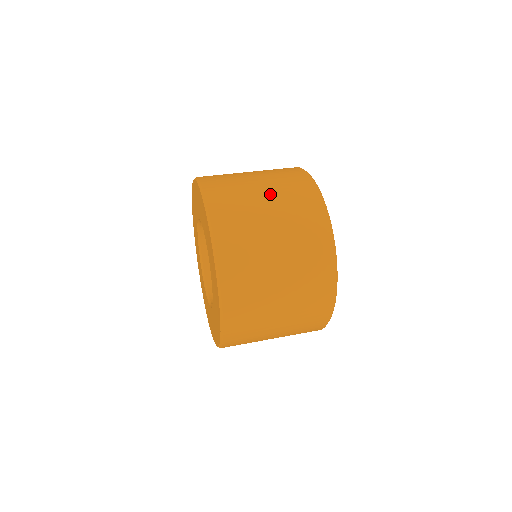
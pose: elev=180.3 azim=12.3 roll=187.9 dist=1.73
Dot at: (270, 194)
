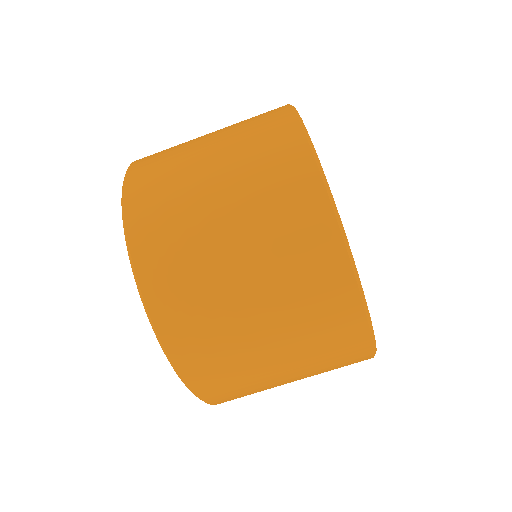
Dot at: (218, 145)
